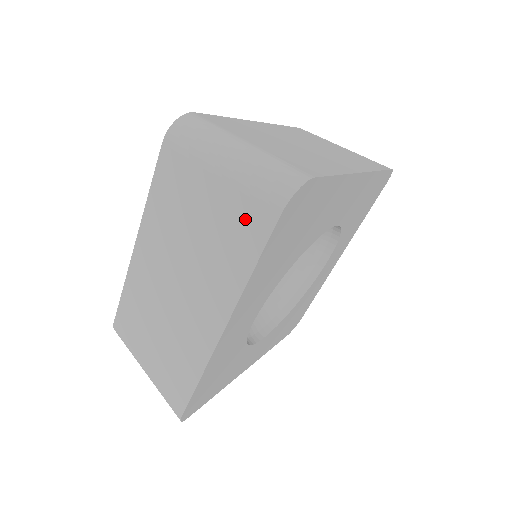
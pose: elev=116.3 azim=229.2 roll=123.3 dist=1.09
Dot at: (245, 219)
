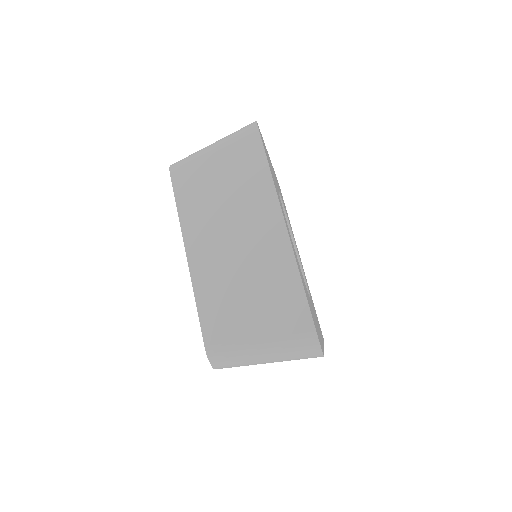
Dot at: occluded
